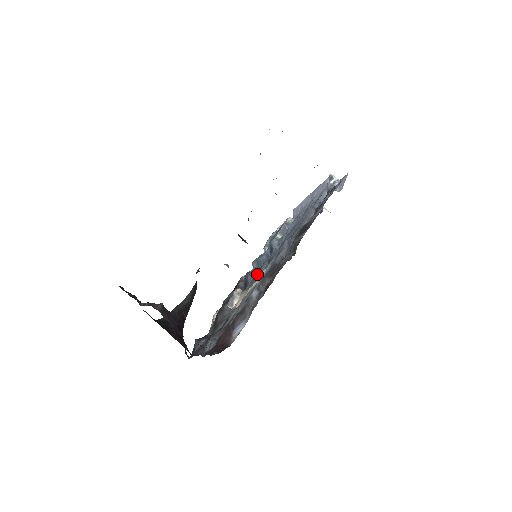
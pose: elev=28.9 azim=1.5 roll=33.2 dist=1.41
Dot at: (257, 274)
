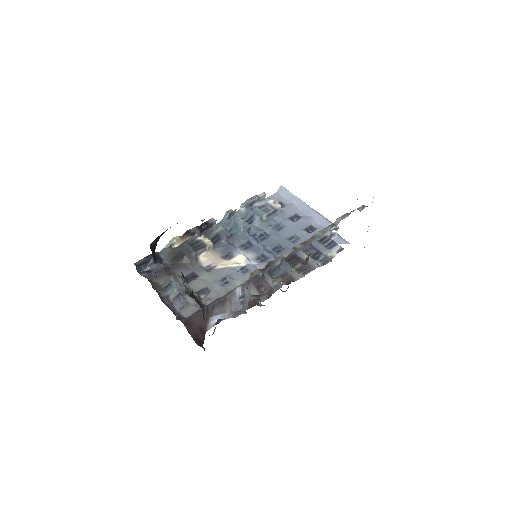
Dot at: (234, 246)
